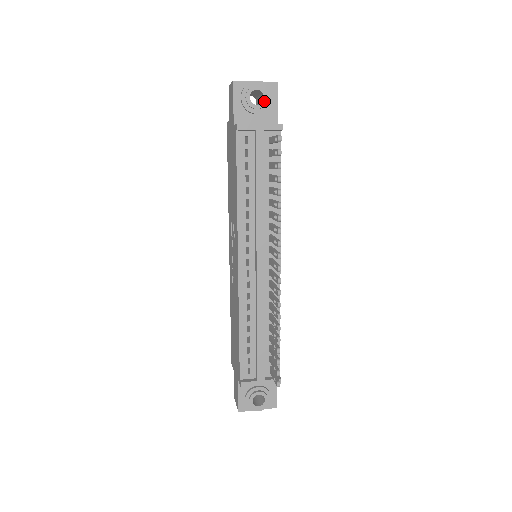
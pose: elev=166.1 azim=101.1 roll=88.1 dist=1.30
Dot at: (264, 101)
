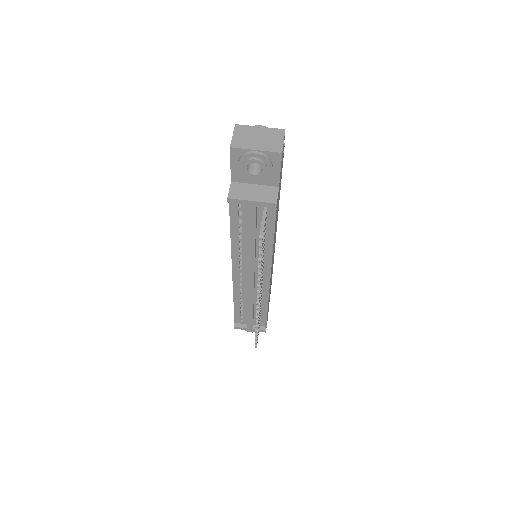
Dot at: (262, 172)
